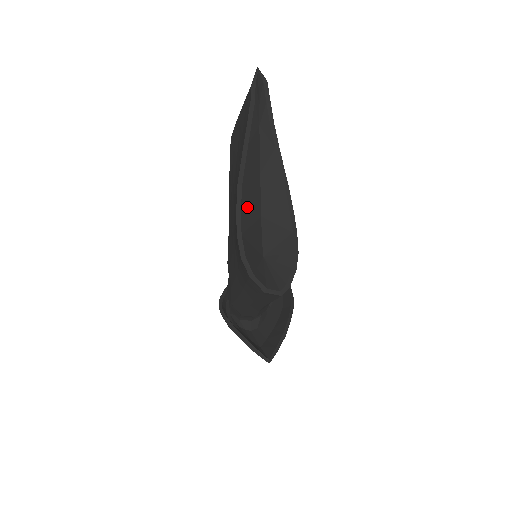
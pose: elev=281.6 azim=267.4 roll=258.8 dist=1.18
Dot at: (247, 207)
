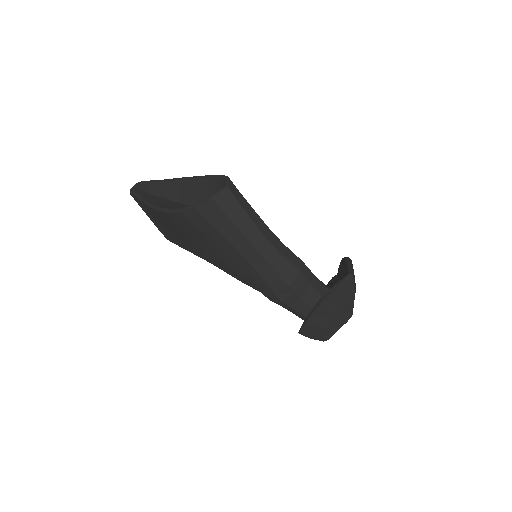
Dot at: (167, 206)
